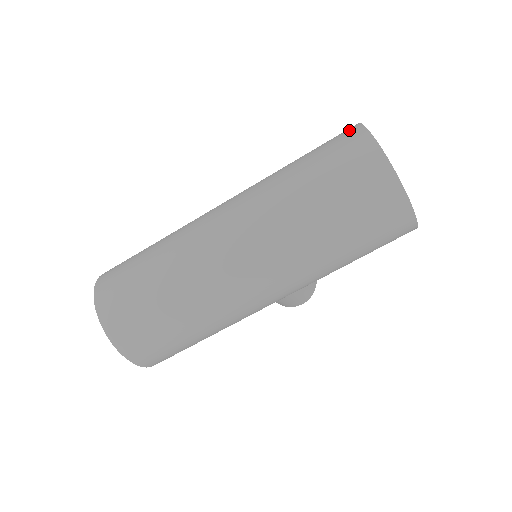
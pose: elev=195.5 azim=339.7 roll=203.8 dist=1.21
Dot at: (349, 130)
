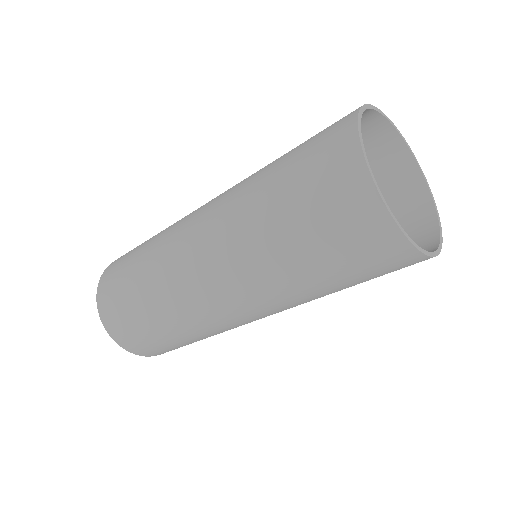
Dot at: (342, 122)
